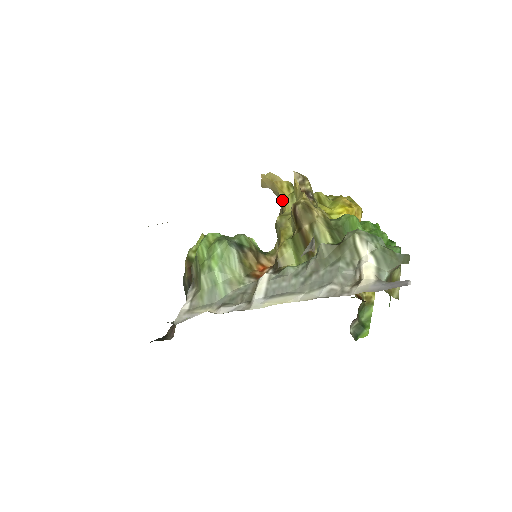
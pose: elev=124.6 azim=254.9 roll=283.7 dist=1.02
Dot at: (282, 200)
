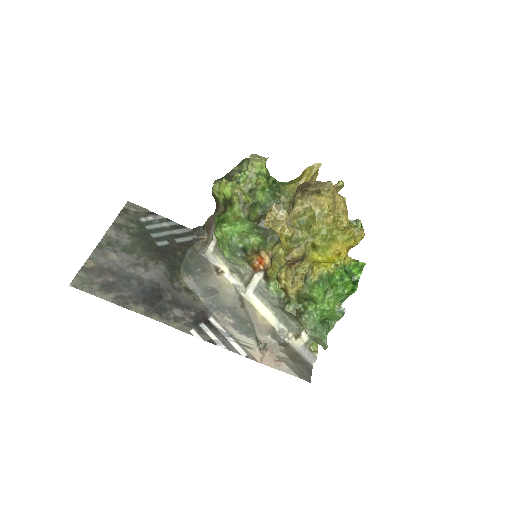
Dot at: occluded
